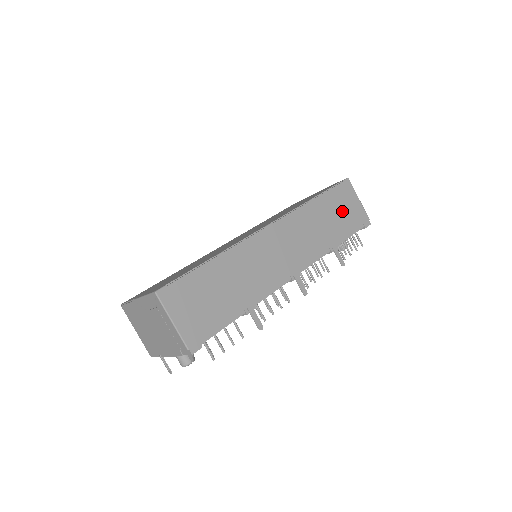
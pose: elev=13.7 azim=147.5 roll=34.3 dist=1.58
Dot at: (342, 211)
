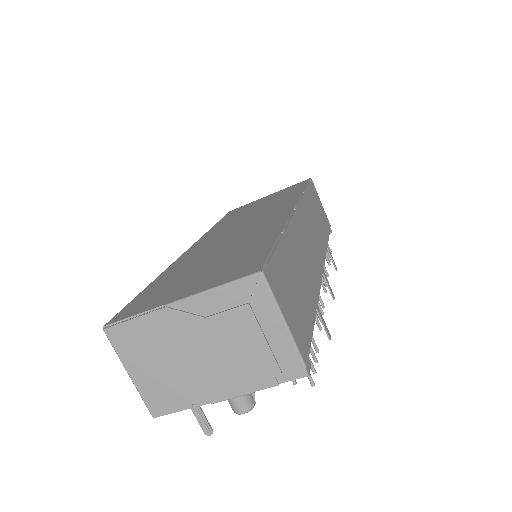
Dot at: (319, 211)
